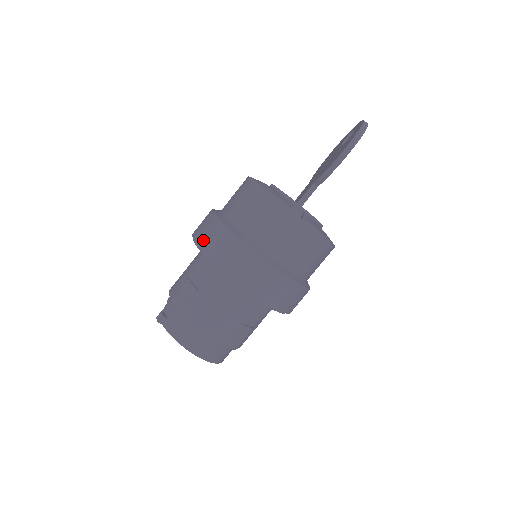
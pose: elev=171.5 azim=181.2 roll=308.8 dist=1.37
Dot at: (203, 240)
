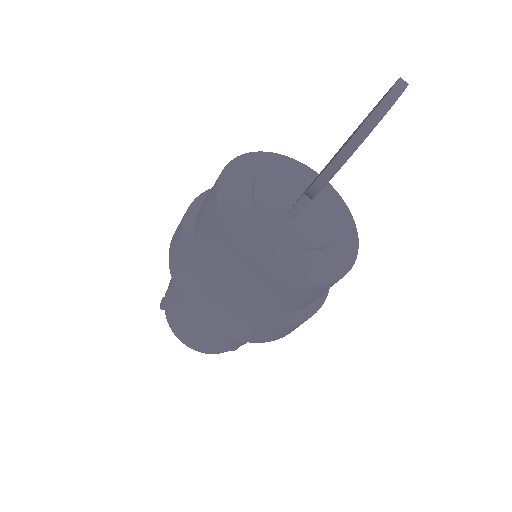
Dot at: (171, 252)
